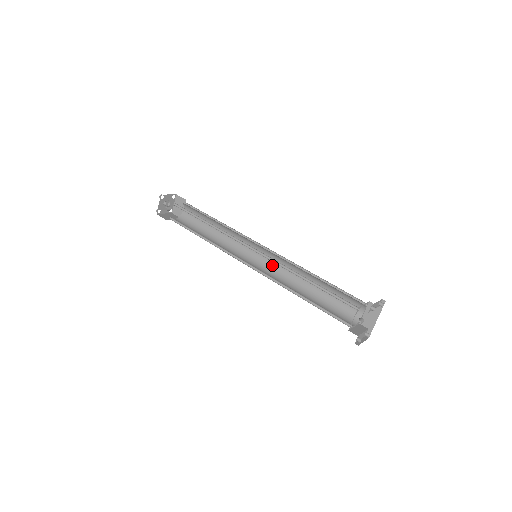
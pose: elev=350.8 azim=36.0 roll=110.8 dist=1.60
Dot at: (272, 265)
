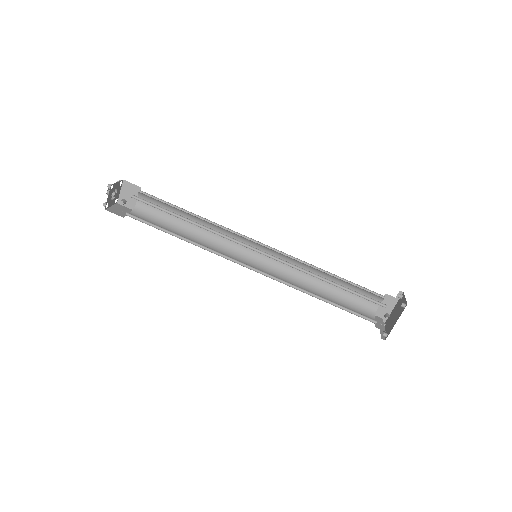
Dot at: (272, 263)
